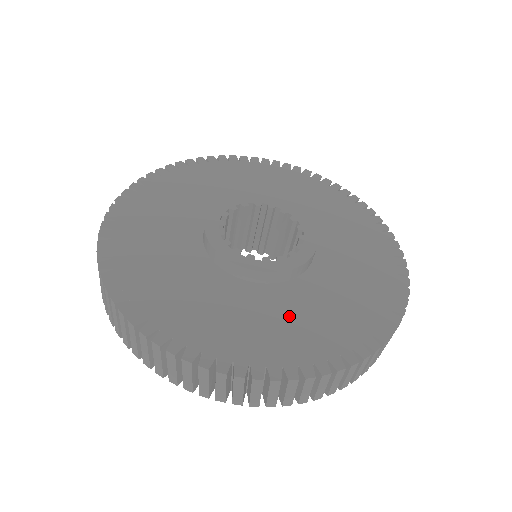
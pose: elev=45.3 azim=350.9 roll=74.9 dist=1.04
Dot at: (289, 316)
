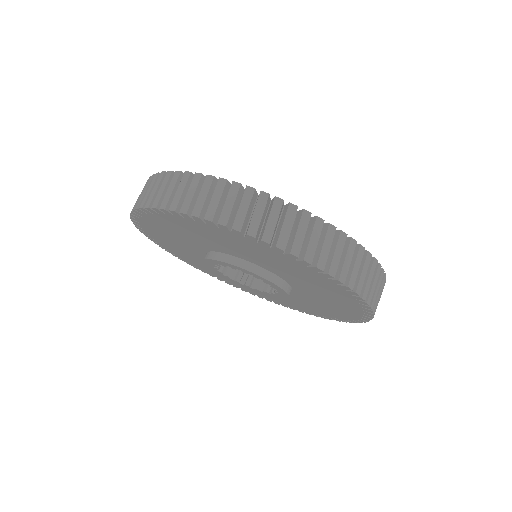
Dot at: occluded
